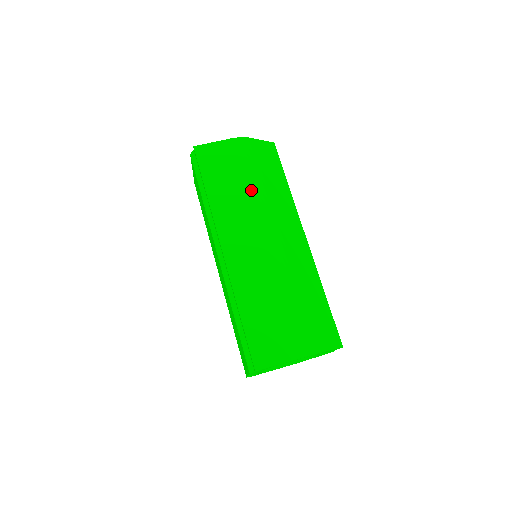
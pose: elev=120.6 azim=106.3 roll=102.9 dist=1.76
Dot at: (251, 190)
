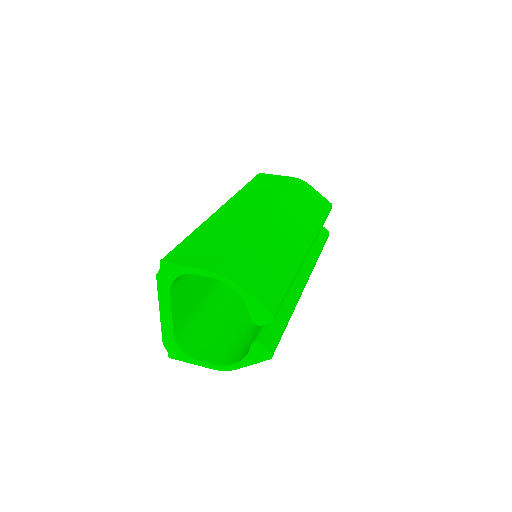
Dot at: (281, 195)
